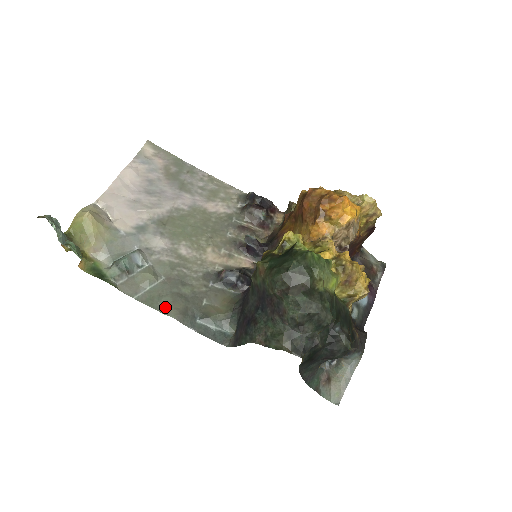
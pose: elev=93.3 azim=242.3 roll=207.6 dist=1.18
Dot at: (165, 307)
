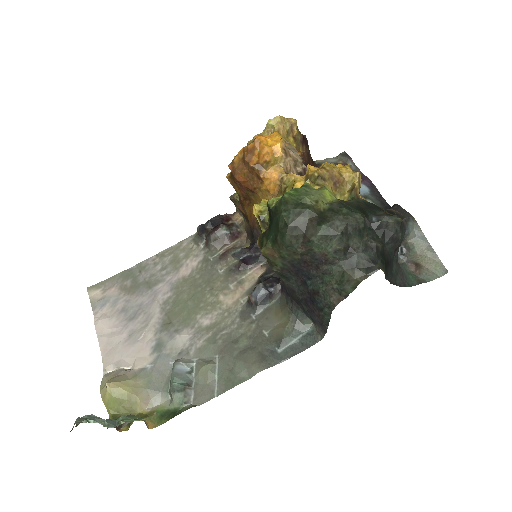
Dot at: (244, 373)
